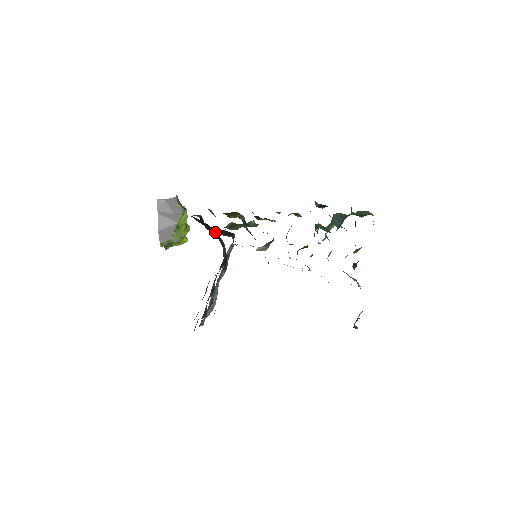
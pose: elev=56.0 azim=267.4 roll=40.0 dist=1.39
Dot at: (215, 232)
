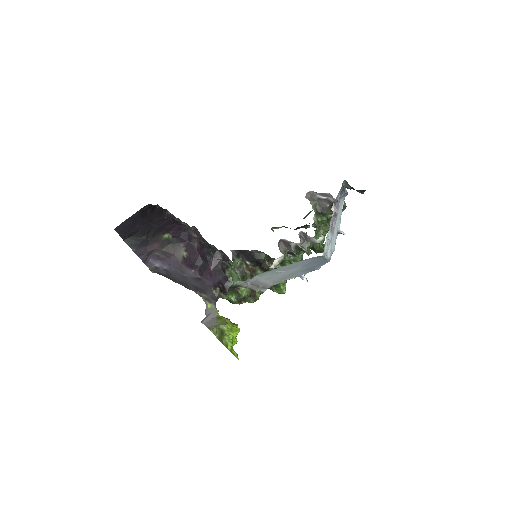
Dot at: (197, 245)
